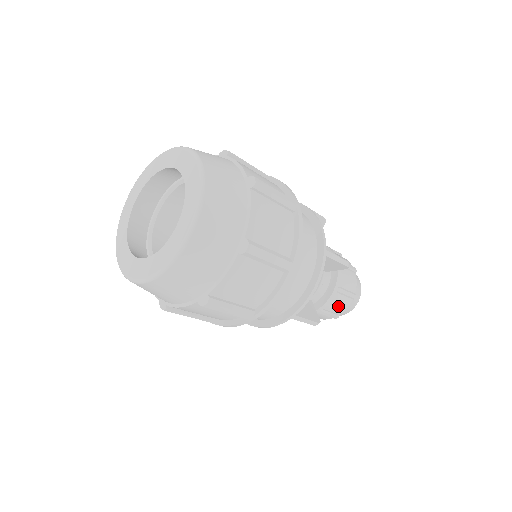
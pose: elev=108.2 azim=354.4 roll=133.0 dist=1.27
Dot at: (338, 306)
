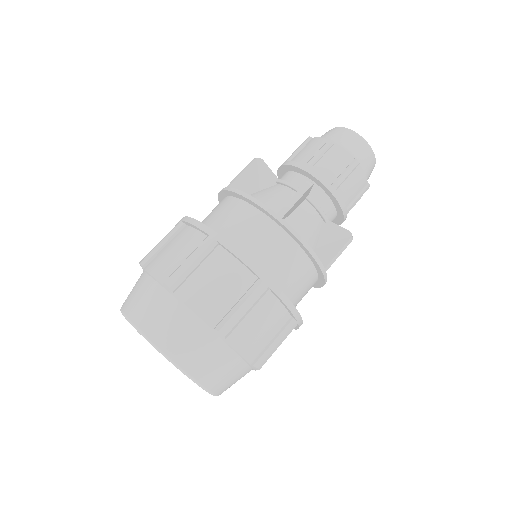
Dot at: (355, 186)
